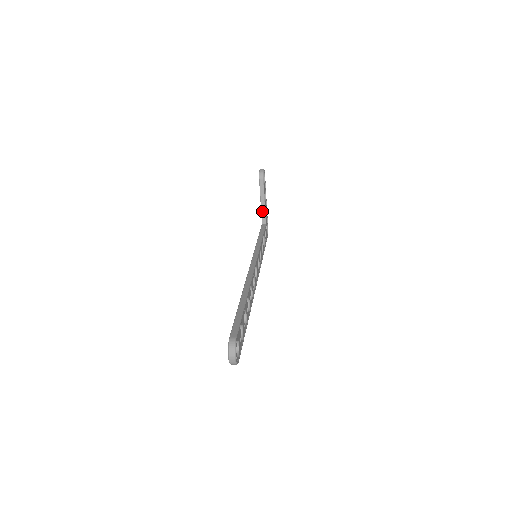
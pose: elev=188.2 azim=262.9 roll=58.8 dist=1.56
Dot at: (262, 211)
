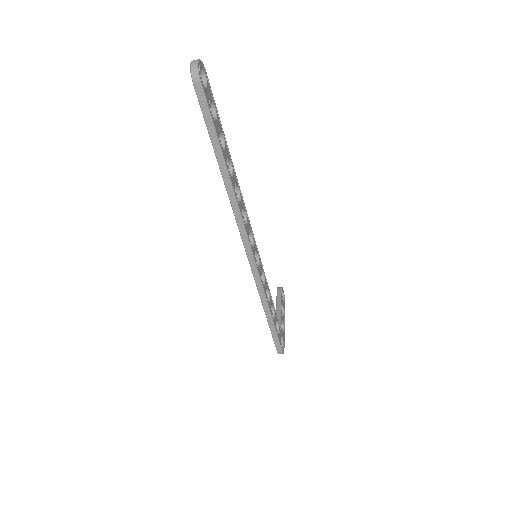
Dot at: (277, 316)
